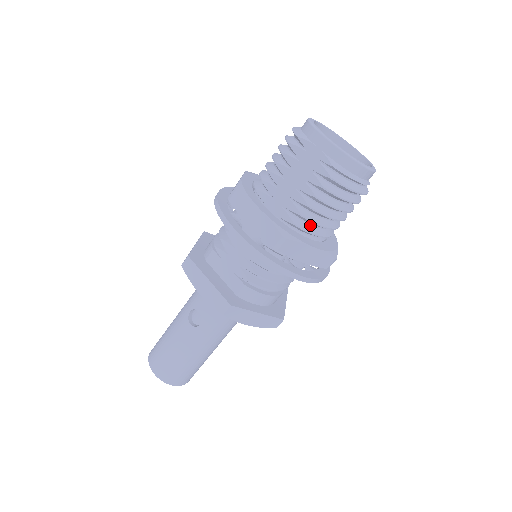
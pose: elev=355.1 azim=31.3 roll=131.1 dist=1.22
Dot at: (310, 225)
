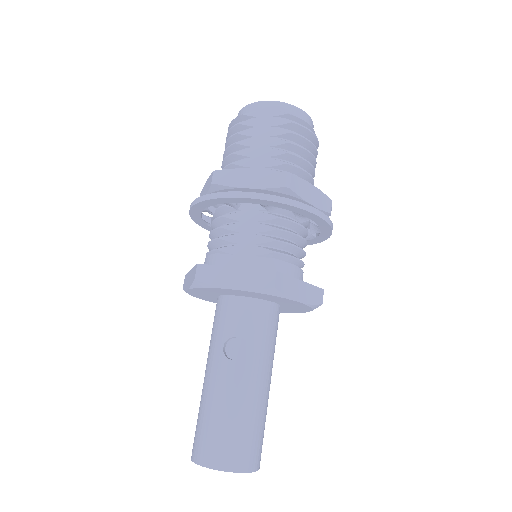
Dot at: occluded
